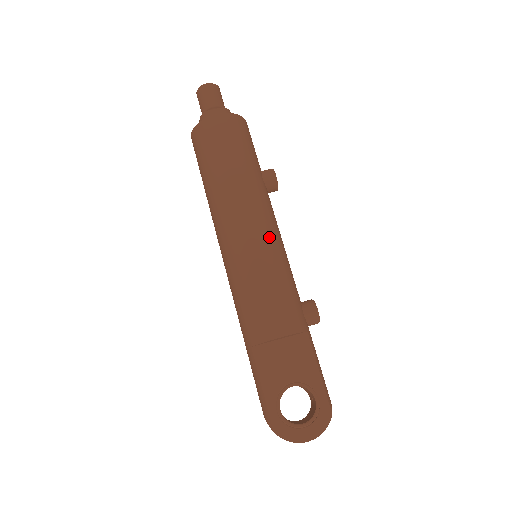
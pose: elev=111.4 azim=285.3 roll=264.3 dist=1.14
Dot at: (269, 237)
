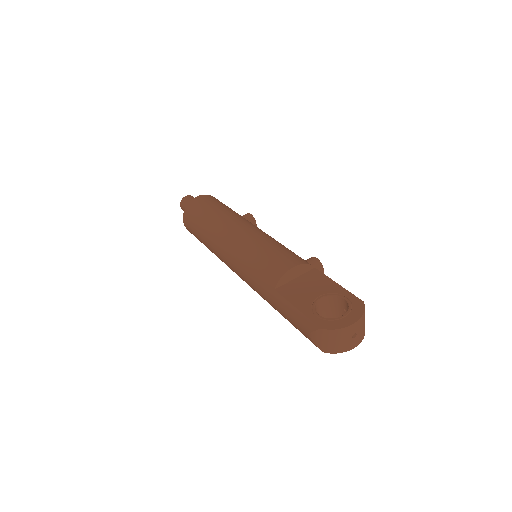
Dot at: (259, 231)
